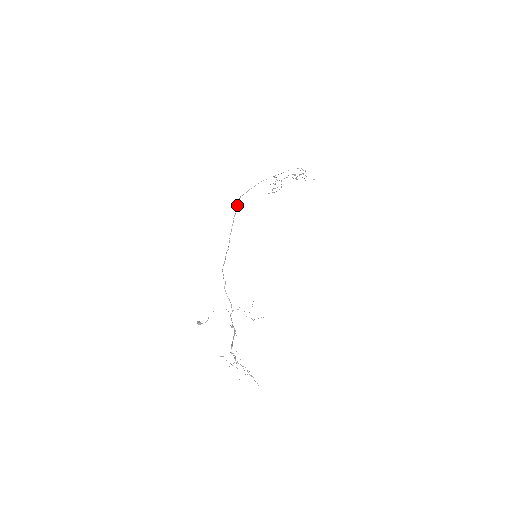
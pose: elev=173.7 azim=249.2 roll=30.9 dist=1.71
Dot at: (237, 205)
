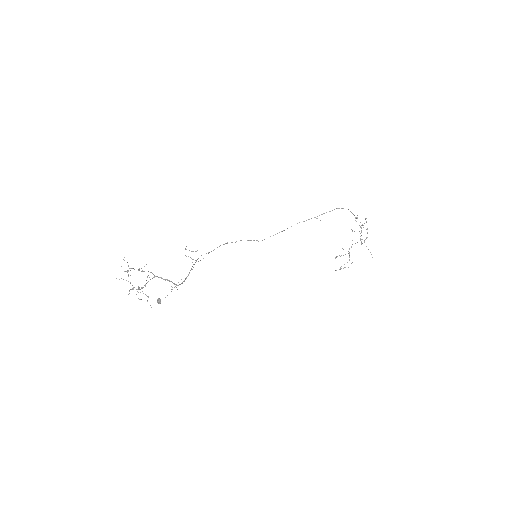
Dot at: occluded
